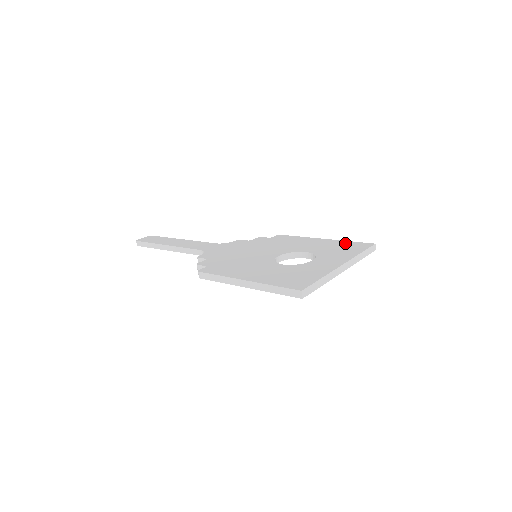
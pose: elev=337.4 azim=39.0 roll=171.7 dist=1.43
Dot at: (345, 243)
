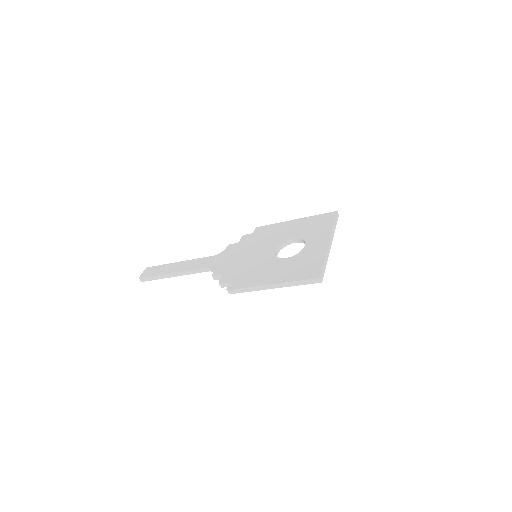
Dot at: (315, 218)
